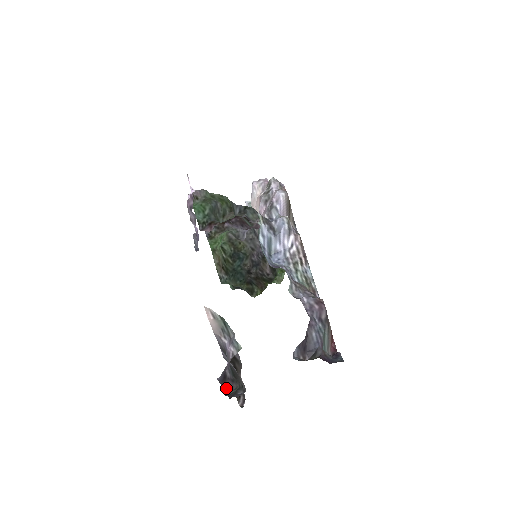
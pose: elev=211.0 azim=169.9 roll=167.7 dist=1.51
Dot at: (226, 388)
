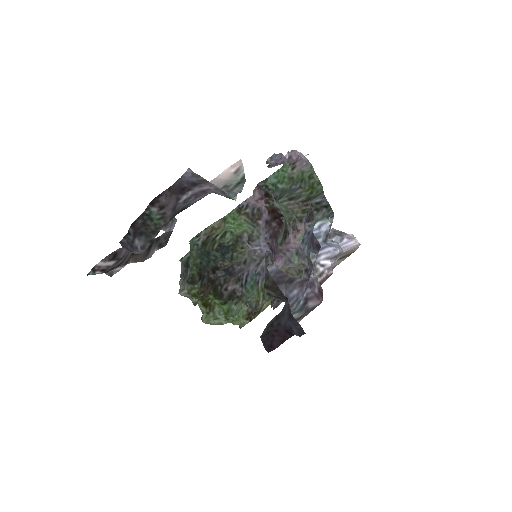
Dot at: (166, 197)
